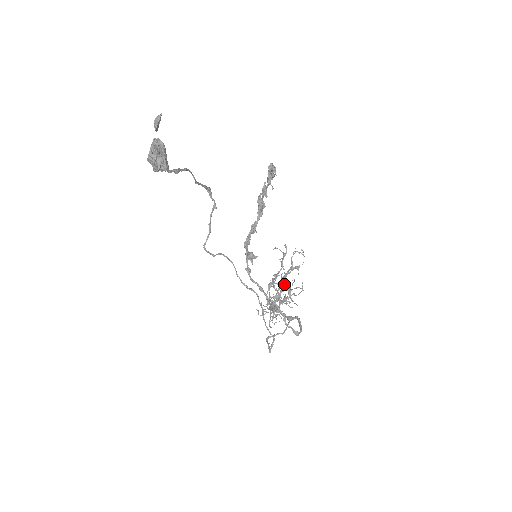
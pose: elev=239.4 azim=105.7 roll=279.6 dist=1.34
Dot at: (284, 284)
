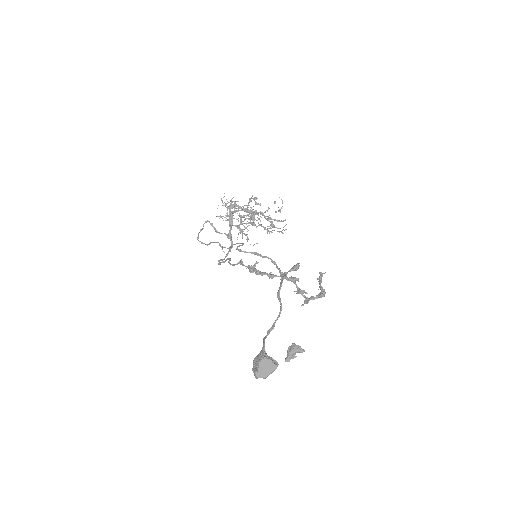
Dot at: occluded
